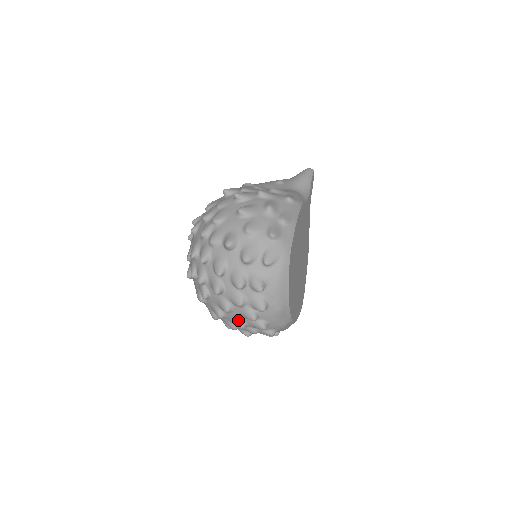
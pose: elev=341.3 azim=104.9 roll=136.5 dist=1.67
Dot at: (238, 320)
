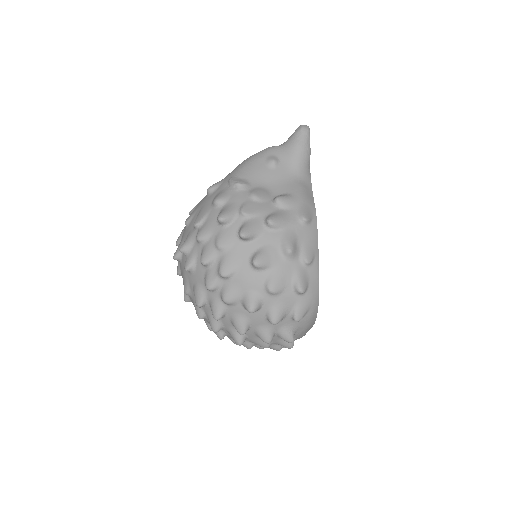
Dot at: (259, 346)
